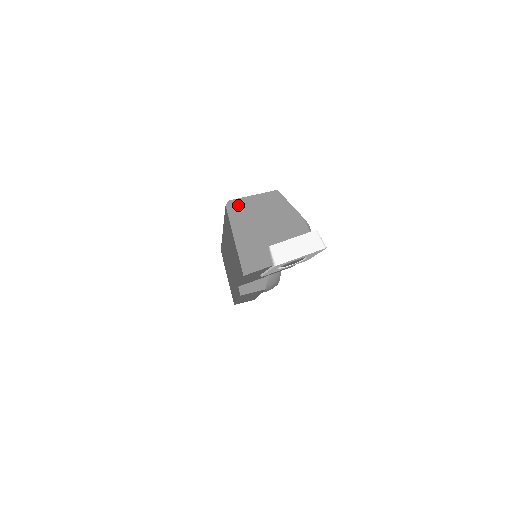
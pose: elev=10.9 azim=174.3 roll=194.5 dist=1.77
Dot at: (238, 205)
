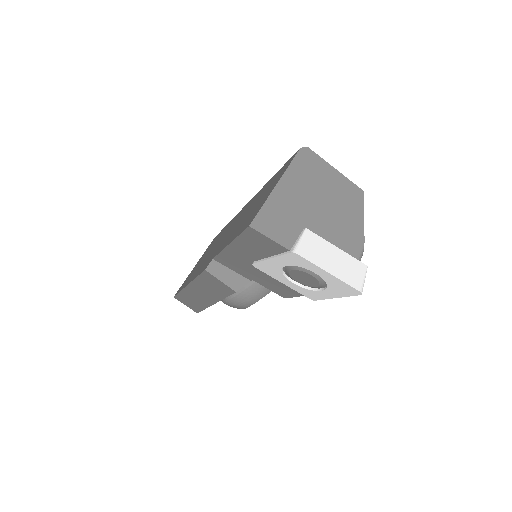
Dot at: (313, 161)
